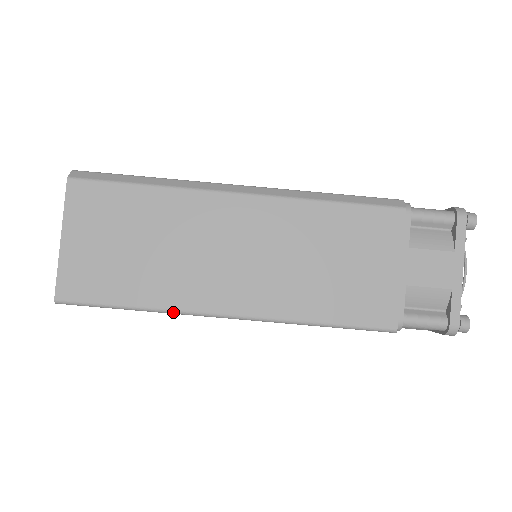
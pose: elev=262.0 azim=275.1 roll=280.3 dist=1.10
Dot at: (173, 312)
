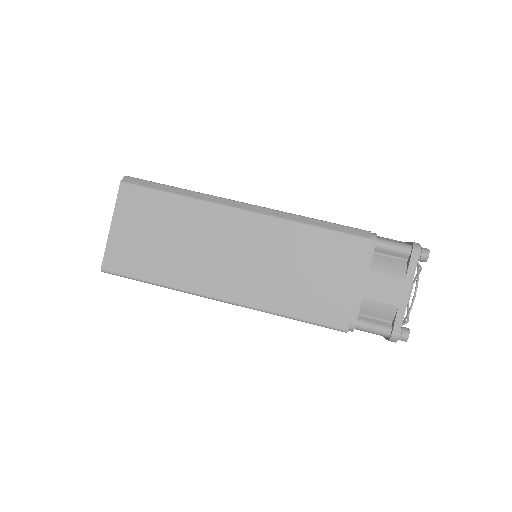
Dot at: (183, 291)
